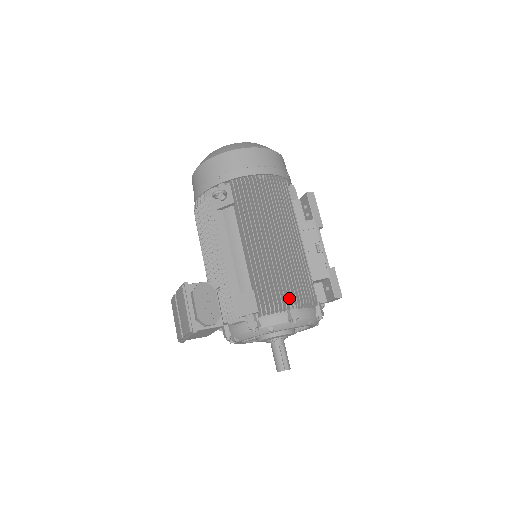
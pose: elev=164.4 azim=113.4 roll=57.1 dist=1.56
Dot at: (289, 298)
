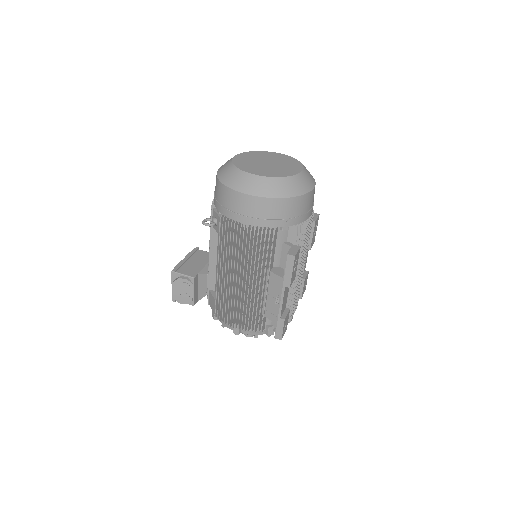
Dot at: (237, 320)
